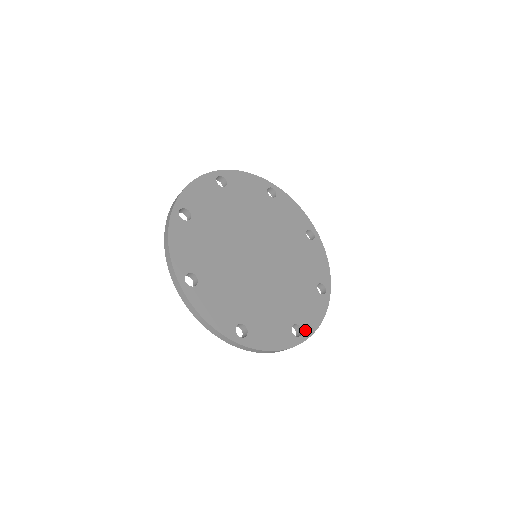
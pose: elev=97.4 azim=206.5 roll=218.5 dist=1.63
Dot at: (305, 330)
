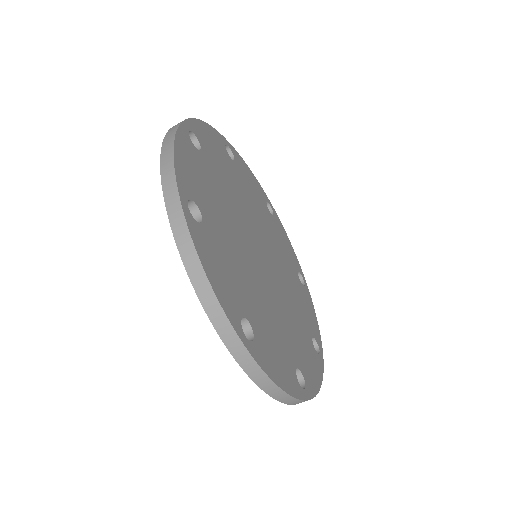
Dot at: (308, 385)
